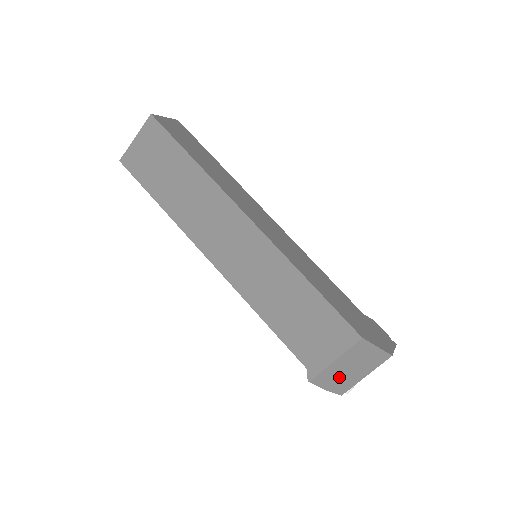
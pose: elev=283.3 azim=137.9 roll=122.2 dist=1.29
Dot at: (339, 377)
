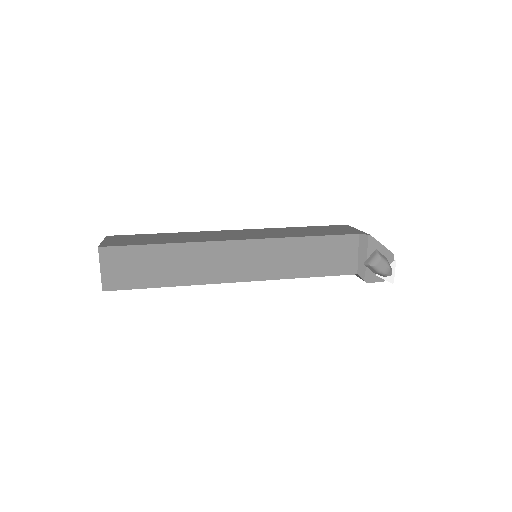
Dot at: occluded
